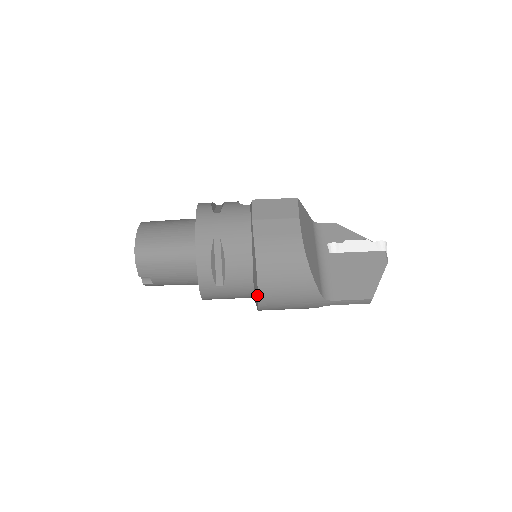
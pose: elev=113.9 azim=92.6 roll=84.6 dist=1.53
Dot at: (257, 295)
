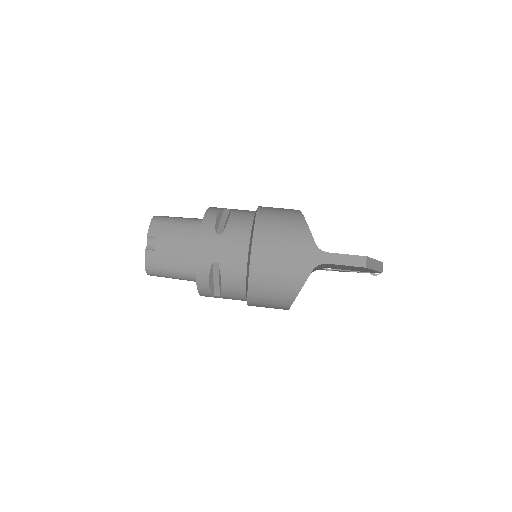
Dot at: (252, 234)
